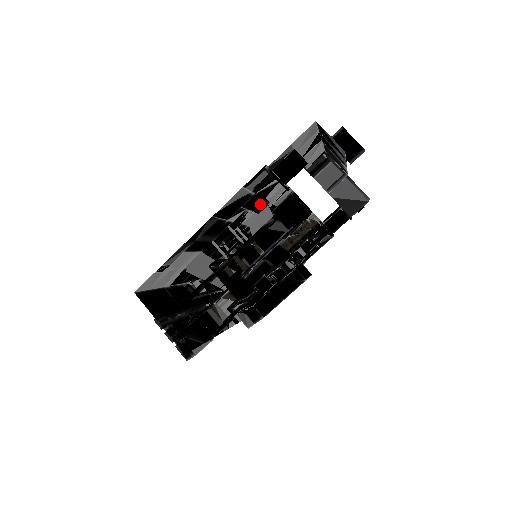
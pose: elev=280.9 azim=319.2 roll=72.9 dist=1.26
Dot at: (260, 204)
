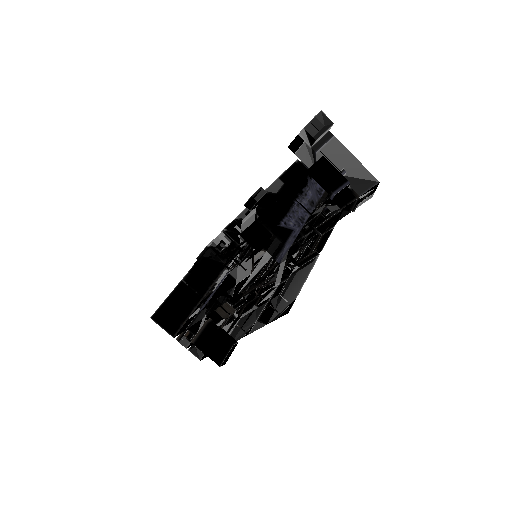
Dot at: (251, 211)
